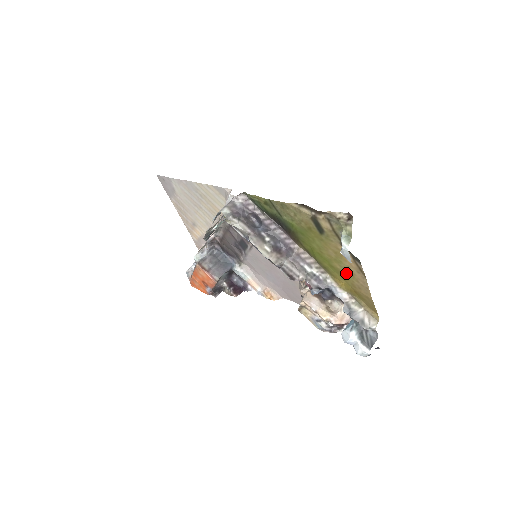
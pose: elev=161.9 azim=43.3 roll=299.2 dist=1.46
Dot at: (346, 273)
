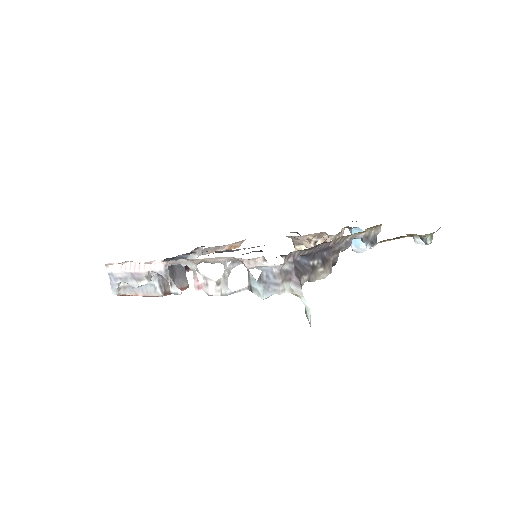
Dot at: occluded
